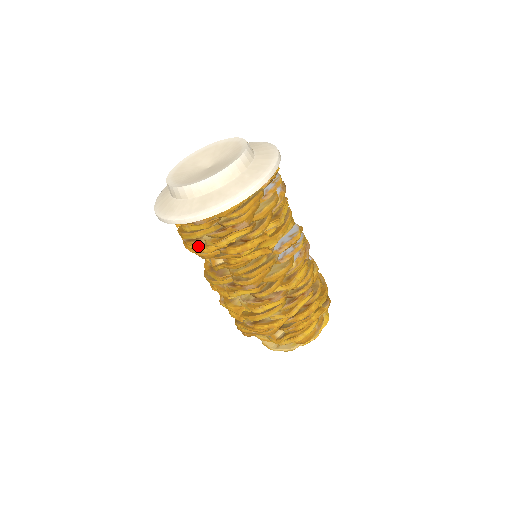
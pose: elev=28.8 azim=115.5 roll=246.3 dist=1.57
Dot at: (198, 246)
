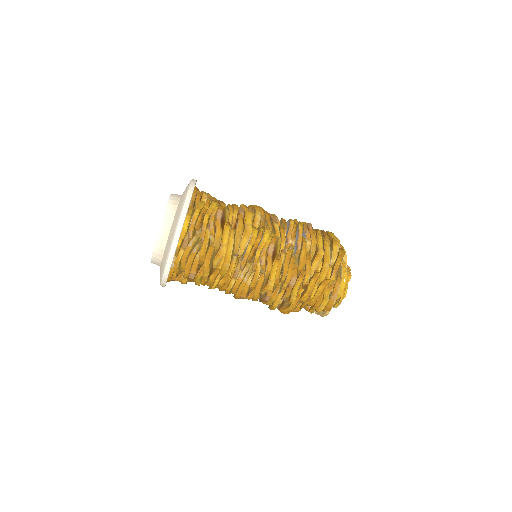
Dot at: occluded
